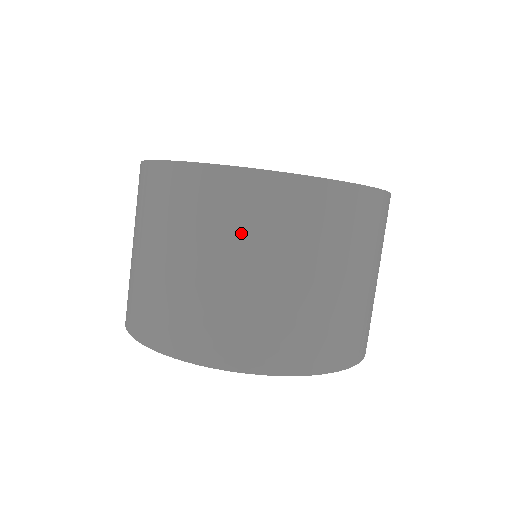
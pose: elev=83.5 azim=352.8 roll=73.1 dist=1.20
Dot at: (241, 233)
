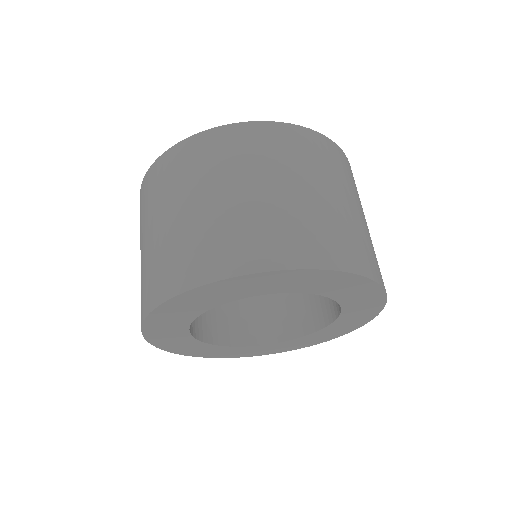
Dot at: (268, 161)
